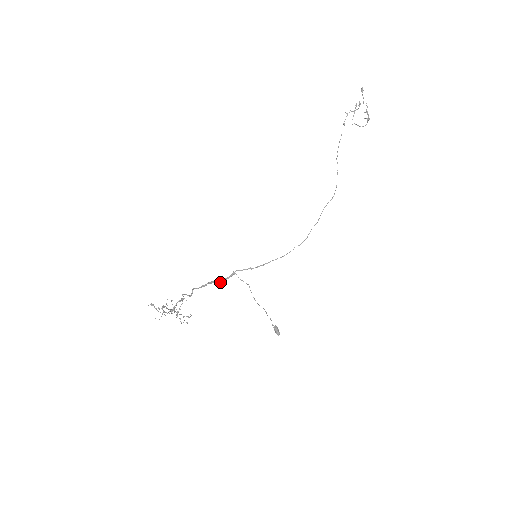
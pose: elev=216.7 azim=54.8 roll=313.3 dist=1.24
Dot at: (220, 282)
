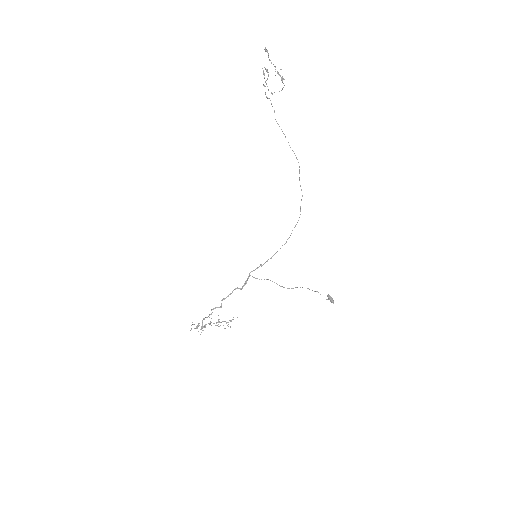
Dot at: (242, 286)
